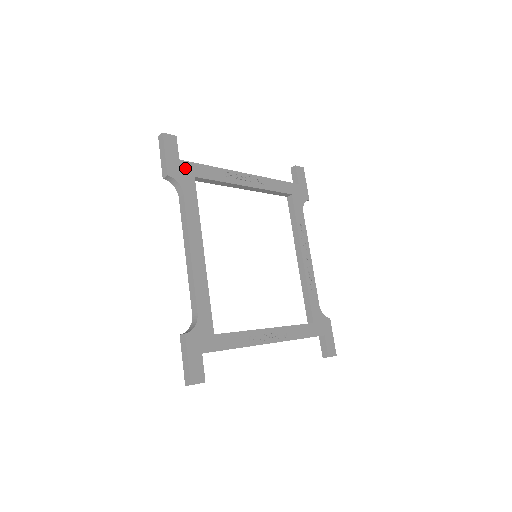
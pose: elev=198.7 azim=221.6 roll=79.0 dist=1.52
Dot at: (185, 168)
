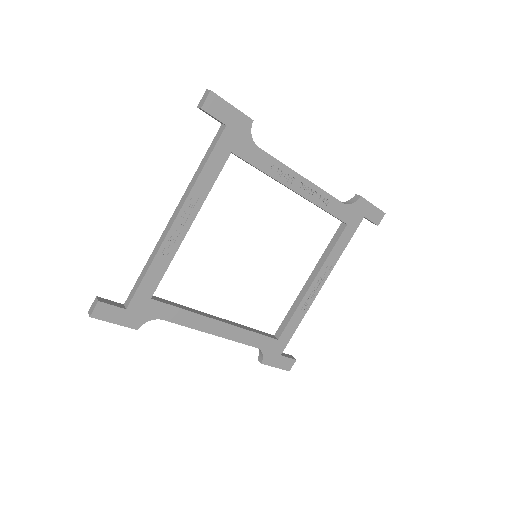
Dot at: (137, 306)
